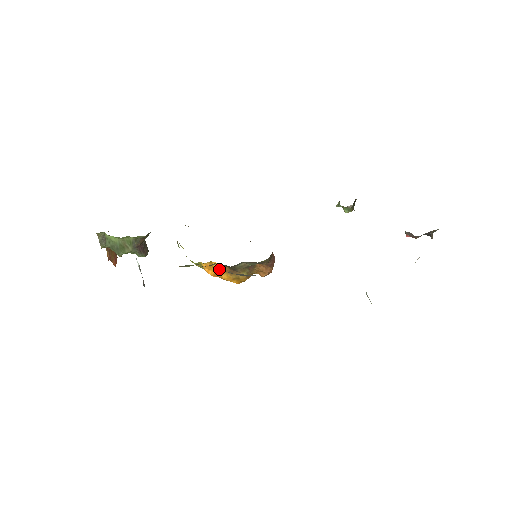
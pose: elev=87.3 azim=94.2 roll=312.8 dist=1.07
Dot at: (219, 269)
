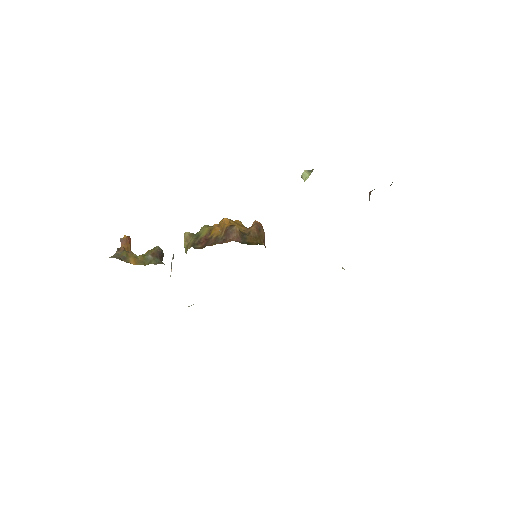
Dot at: occluded
